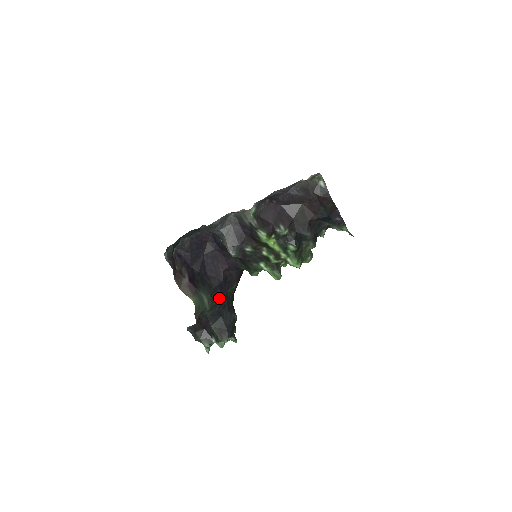
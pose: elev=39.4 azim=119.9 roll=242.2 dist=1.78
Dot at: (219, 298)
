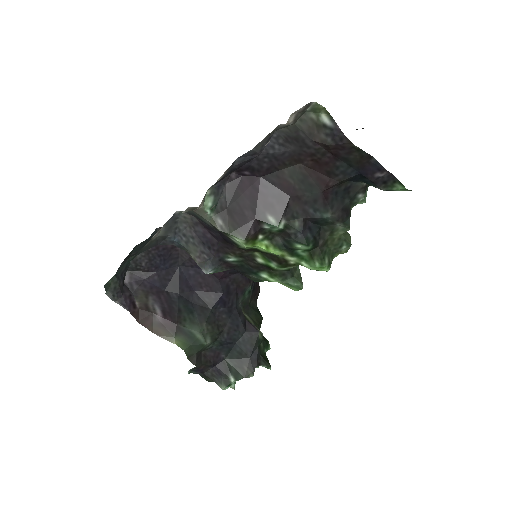
Dot at: (225, 319)
